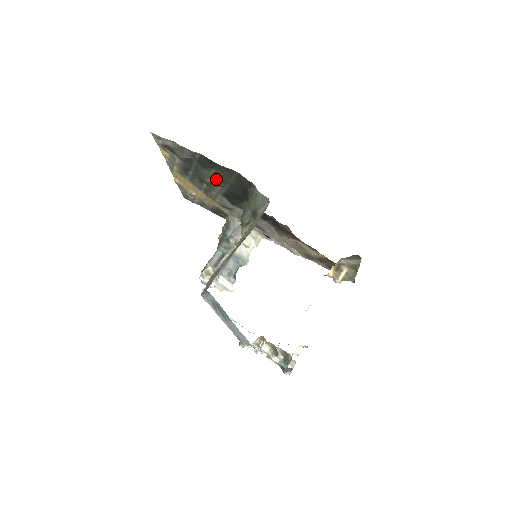
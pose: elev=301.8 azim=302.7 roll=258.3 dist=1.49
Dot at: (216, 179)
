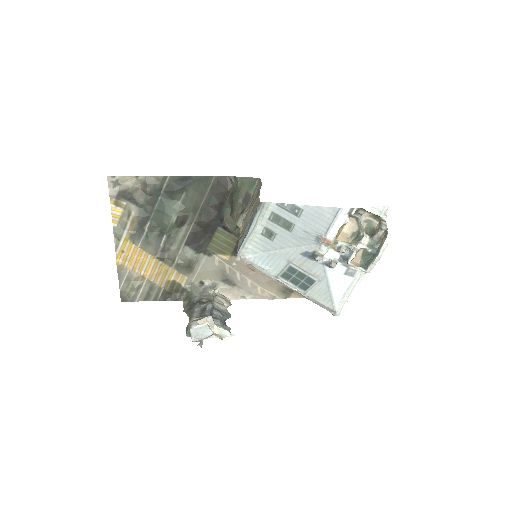
Dot at: (185, 209)
